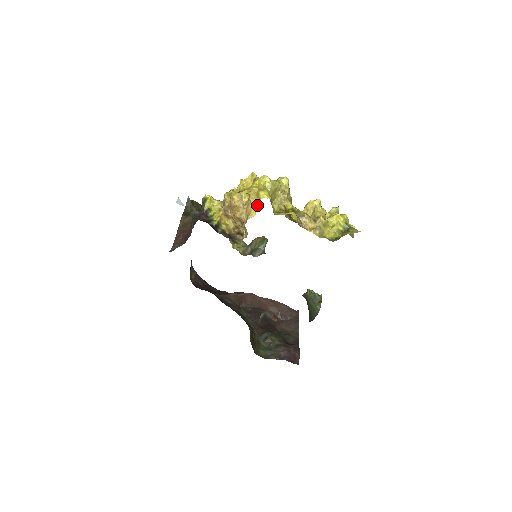
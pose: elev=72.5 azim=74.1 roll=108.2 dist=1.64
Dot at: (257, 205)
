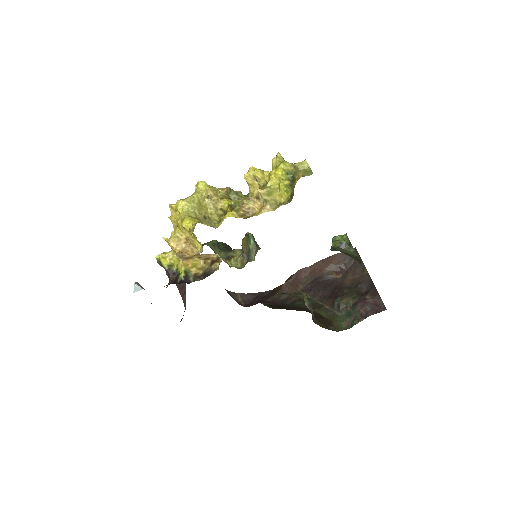
Dot at: (192, 237)
